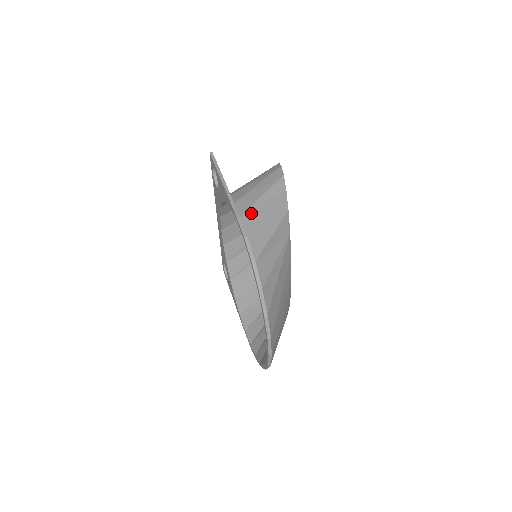
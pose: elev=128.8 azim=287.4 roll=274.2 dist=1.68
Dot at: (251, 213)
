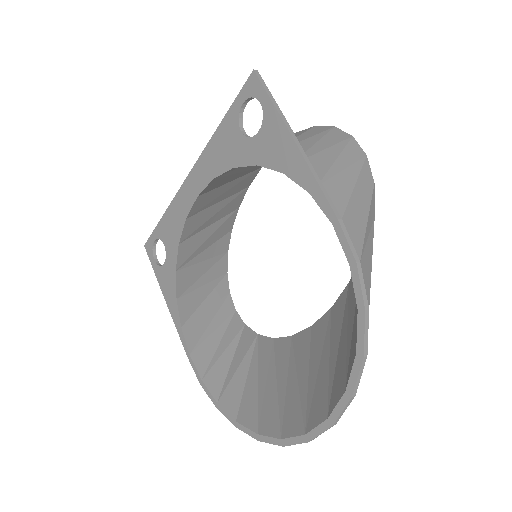
Dot at: (352, 215)
